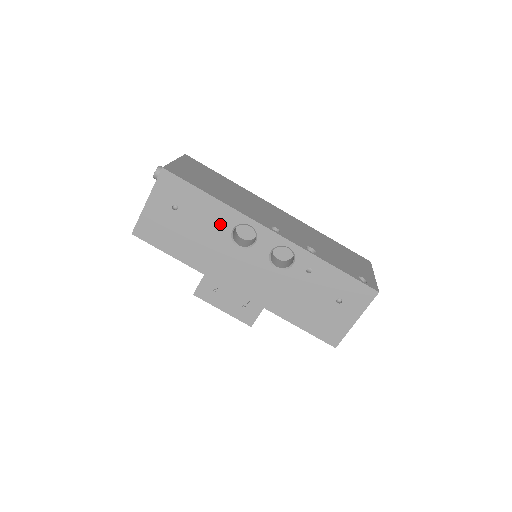
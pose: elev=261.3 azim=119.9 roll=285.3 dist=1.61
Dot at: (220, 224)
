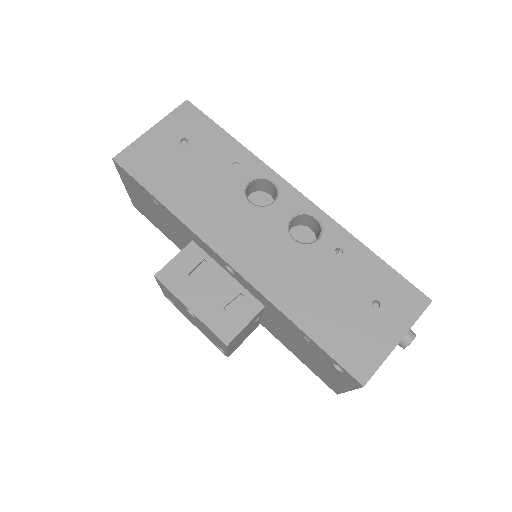
Dot at: (235, 171)
